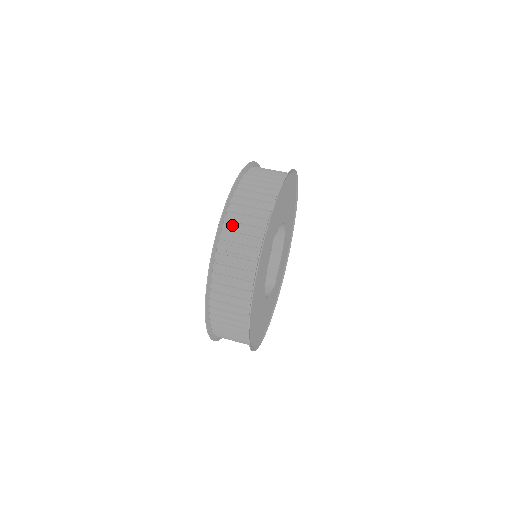
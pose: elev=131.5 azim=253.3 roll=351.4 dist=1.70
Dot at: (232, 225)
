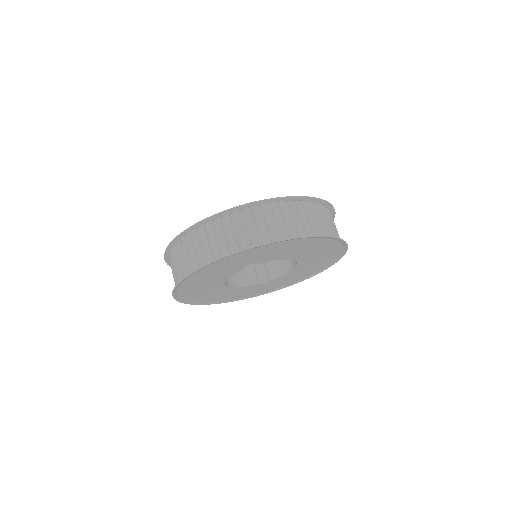
Dot at: (205, 232)
